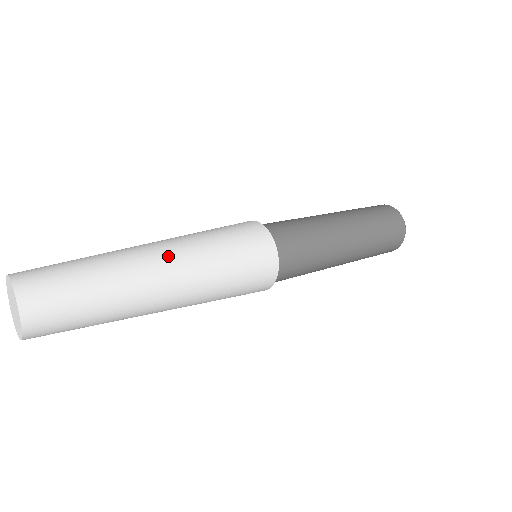
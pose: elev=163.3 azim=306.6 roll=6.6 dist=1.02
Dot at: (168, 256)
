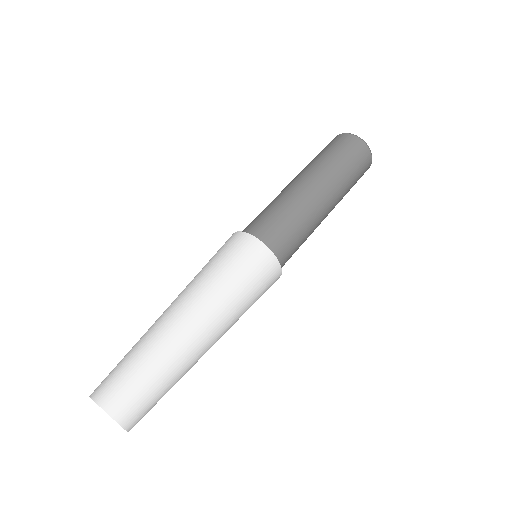
Dot at: (201, 321)
